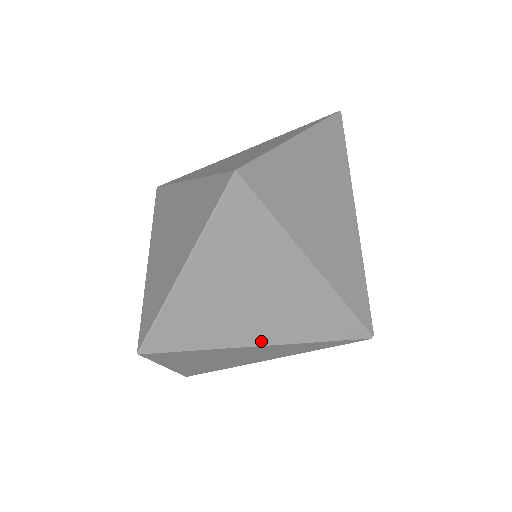
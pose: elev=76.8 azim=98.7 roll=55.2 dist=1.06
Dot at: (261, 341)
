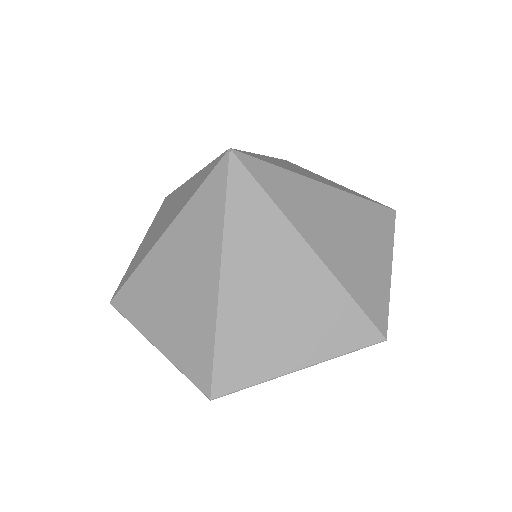
Dot at: occluded
